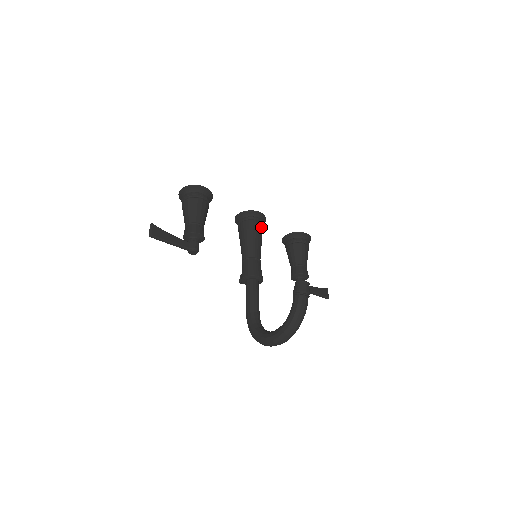
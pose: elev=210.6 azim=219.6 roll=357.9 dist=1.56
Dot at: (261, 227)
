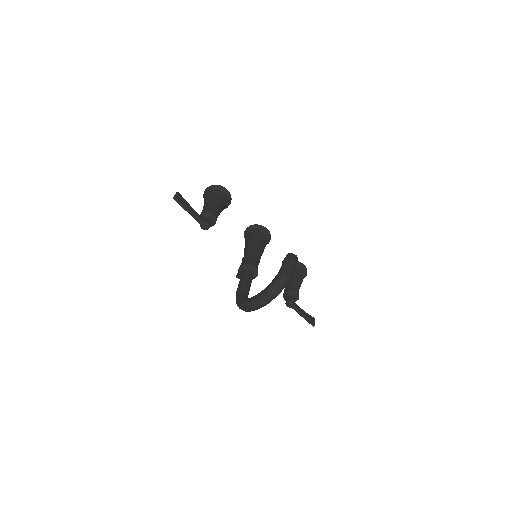
Dot at: (265, 240)
